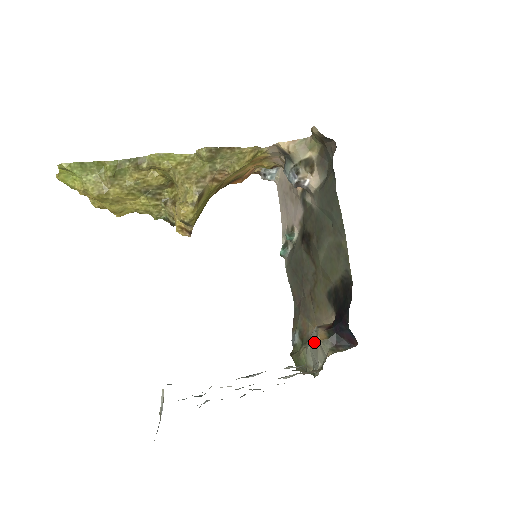
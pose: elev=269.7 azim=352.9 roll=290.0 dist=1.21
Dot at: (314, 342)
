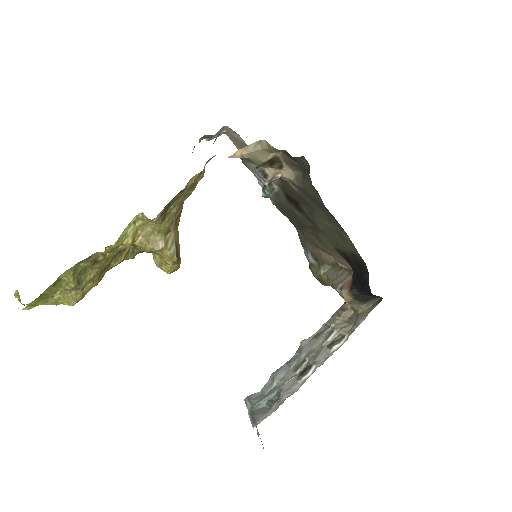
Dot at: occluded
